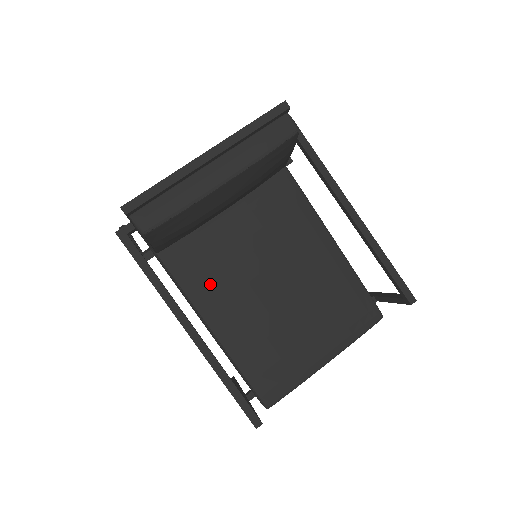
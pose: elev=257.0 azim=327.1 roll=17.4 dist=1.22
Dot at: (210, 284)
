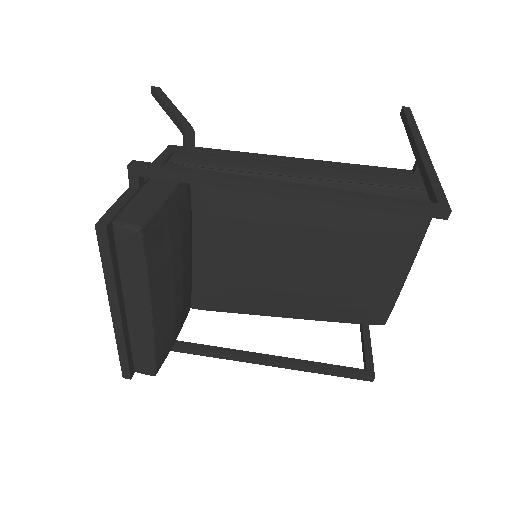
Dot at: (247, 299)
